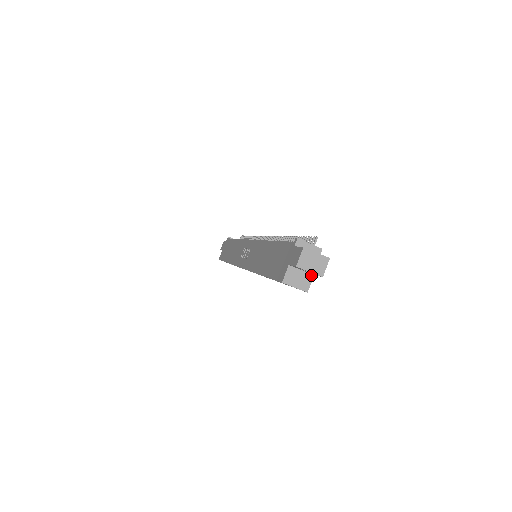
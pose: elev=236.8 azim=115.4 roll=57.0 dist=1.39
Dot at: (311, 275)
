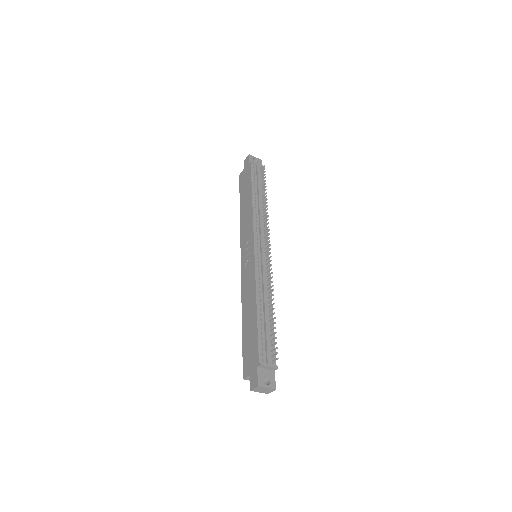
Dot at: occluded
